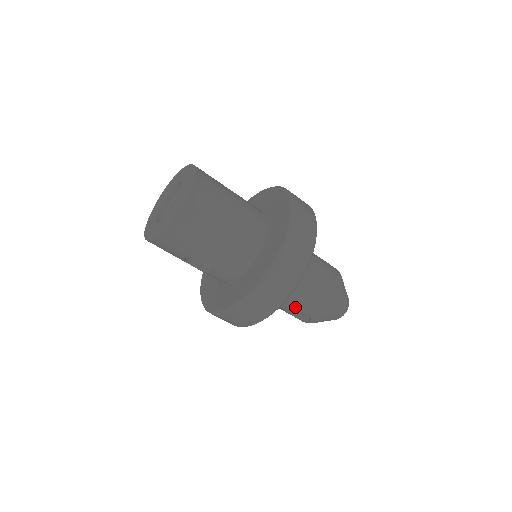
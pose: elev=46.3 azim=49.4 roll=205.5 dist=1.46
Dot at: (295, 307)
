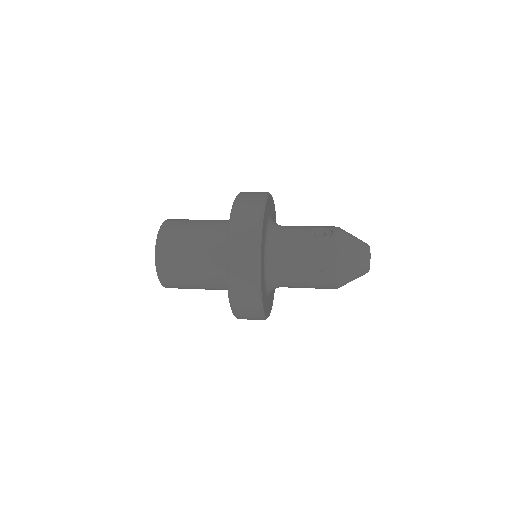
Dot at: occluded
